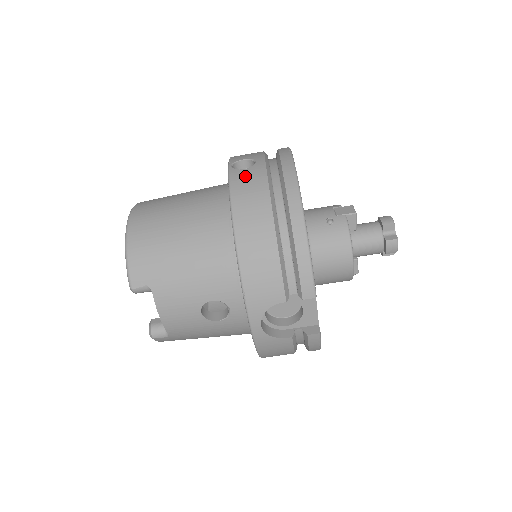
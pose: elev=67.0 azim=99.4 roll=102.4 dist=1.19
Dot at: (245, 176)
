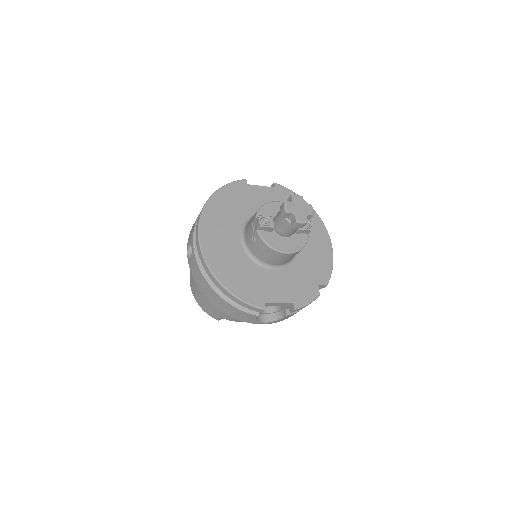
Dot at: (192, 265)
